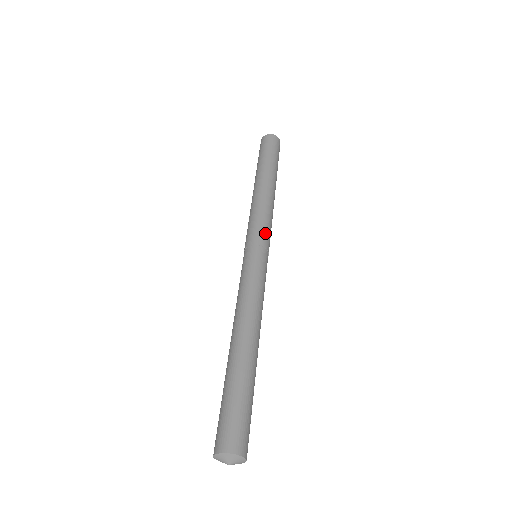
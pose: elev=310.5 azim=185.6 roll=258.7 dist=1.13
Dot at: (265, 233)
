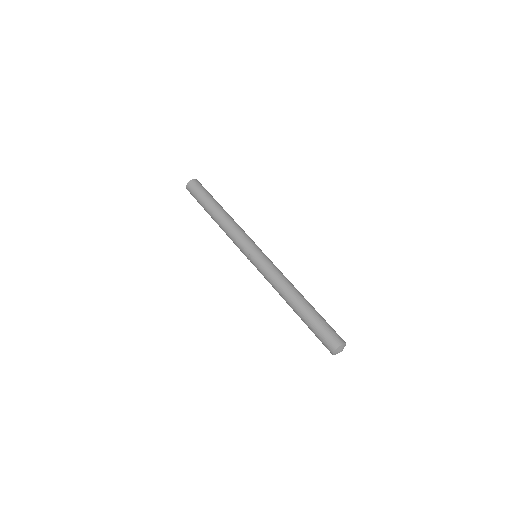
Dot at: occluded
